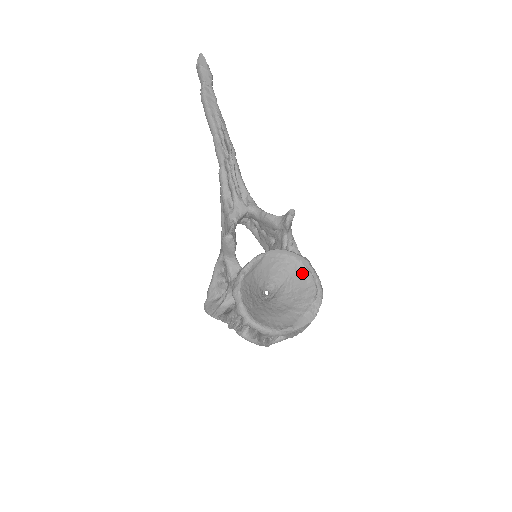
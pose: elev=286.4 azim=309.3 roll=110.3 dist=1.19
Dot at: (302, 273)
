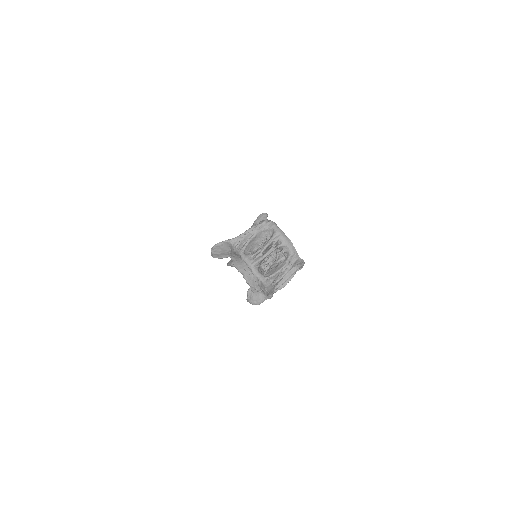
Dot at: occluded
